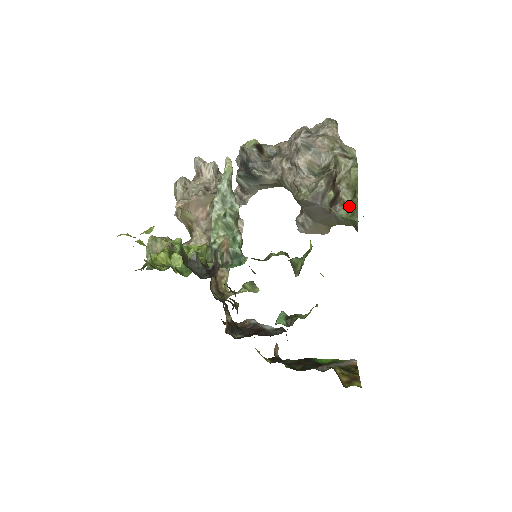
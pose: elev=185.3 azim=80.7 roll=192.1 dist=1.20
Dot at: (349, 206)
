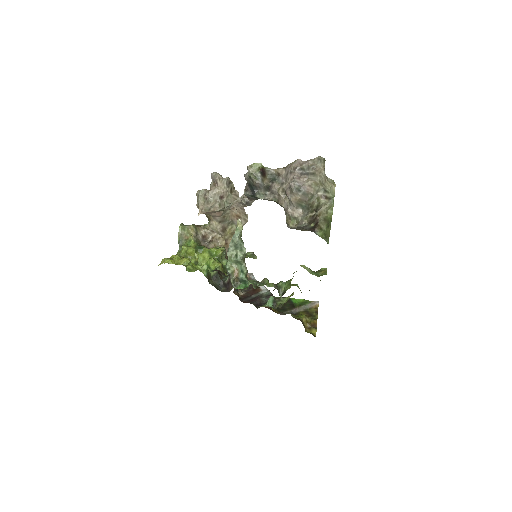
Dot at: (324, 231)
